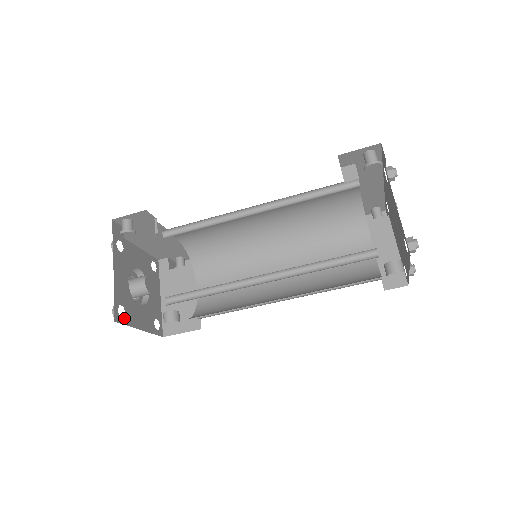
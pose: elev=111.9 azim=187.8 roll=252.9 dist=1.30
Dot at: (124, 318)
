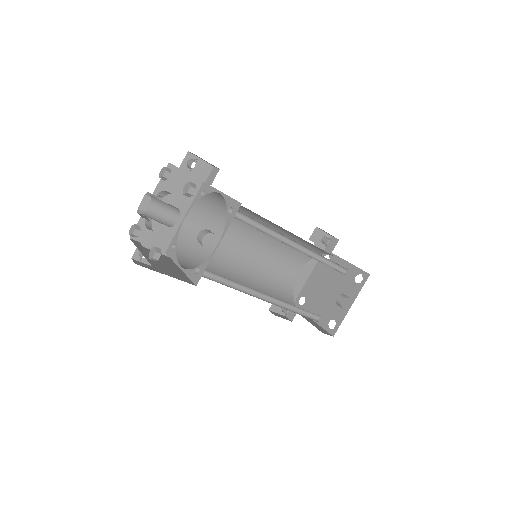
Dot at: occluded
